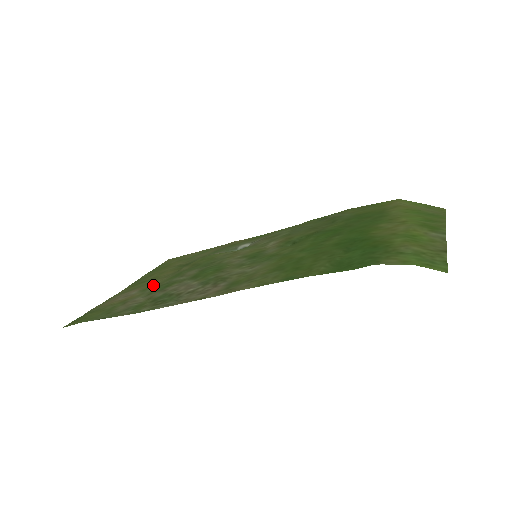
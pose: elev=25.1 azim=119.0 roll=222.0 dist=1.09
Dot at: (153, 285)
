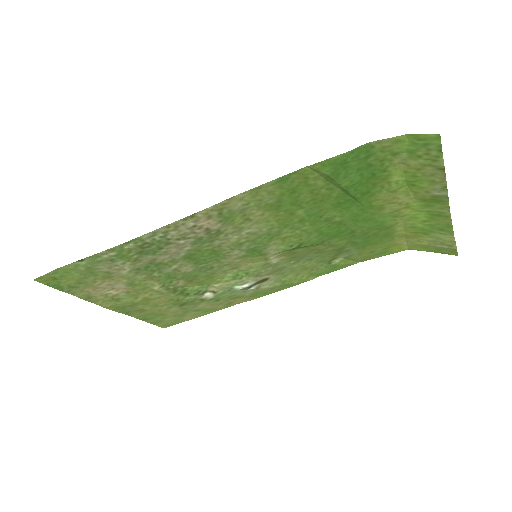
Dot at: (143, 285)
